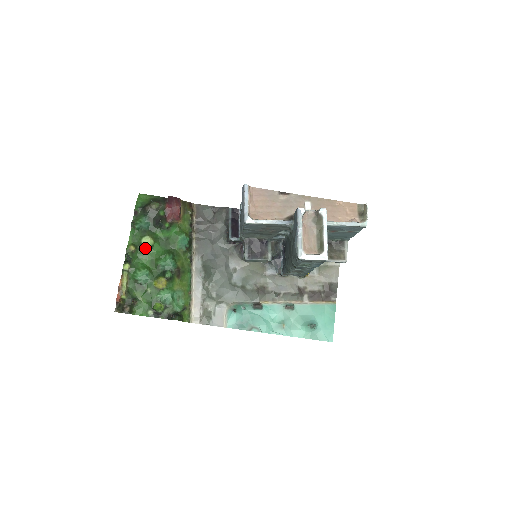
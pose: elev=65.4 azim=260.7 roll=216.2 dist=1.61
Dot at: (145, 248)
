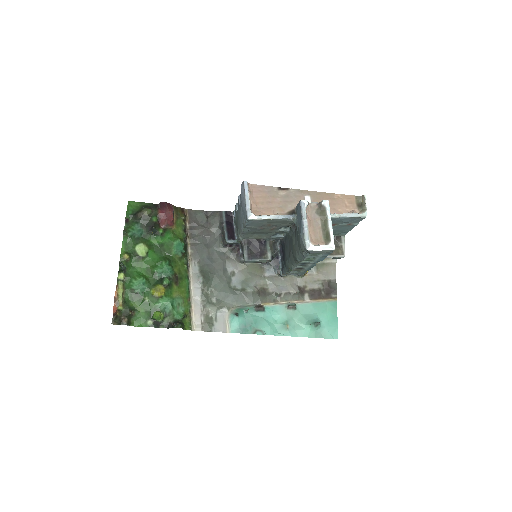
Dot at: (140, 256)
